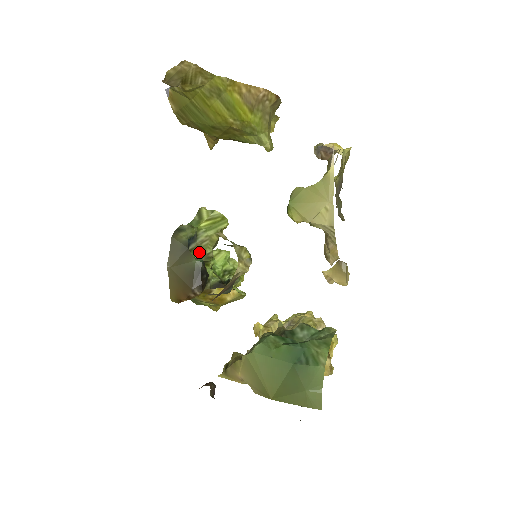
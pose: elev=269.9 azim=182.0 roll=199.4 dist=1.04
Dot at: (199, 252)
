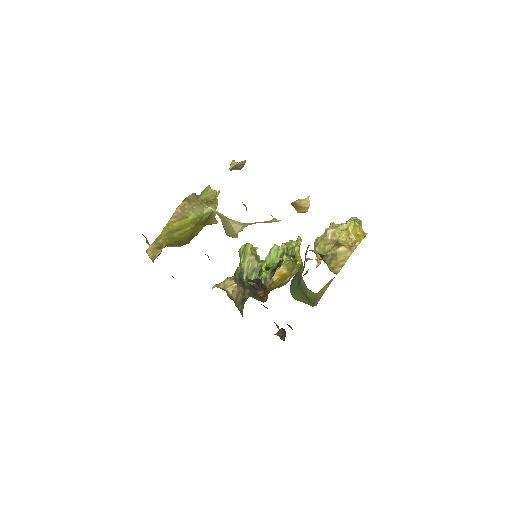
Dot at: (252, 272)
